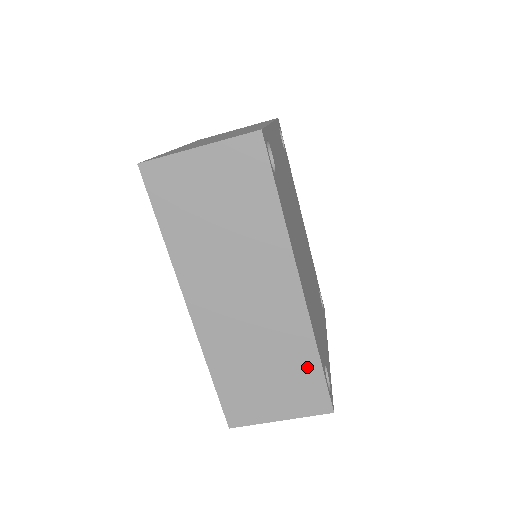
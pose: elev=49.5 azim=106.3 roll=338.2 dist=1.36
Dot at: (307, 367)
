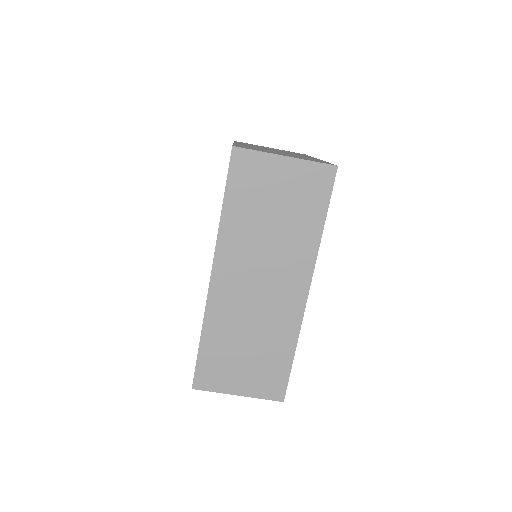
Dot at: (281, 358)
